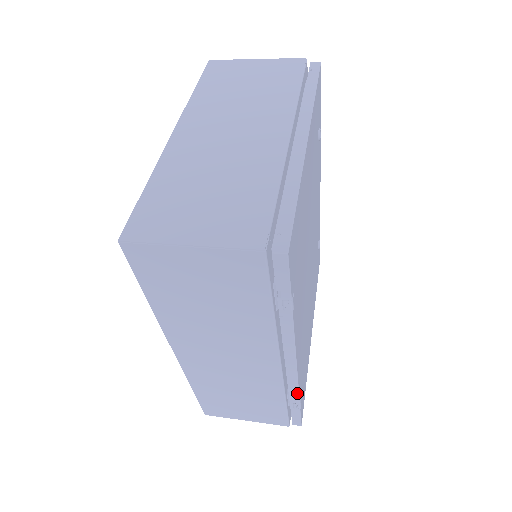
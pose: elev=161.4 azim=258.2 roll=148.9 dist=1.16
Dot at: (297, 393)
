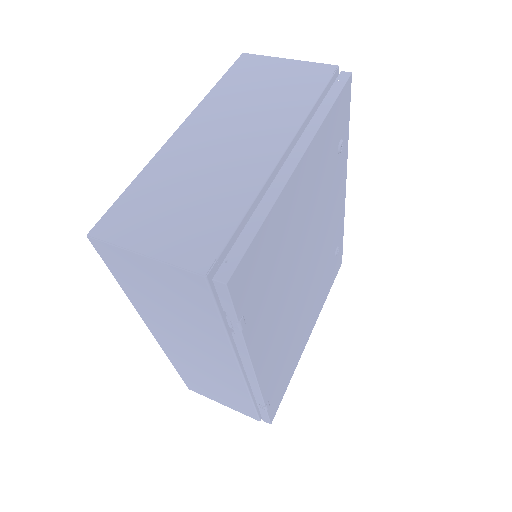
Dot at: (261, 397)
